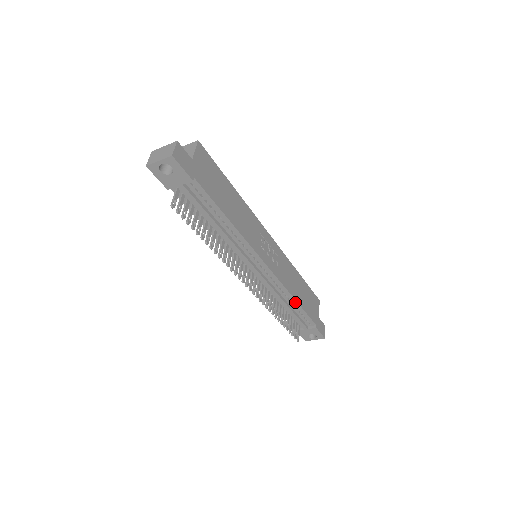
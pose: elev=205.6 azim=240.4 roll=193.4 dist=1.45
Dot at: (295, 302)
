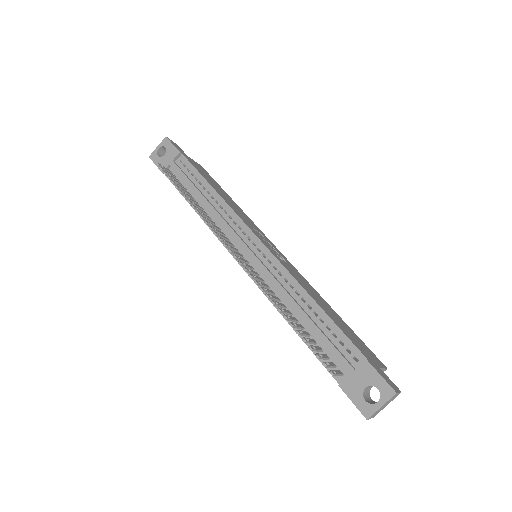
Dot at: (314, 304)
